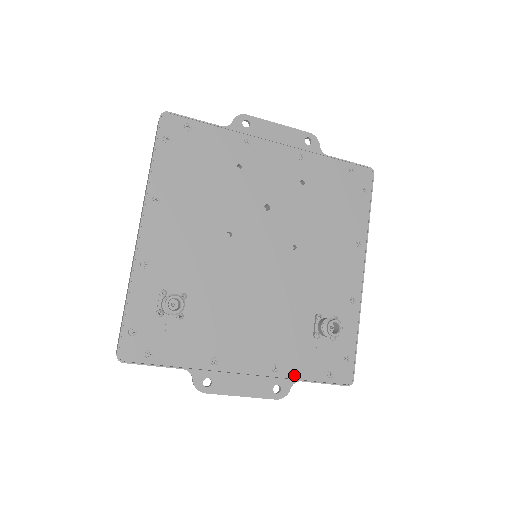
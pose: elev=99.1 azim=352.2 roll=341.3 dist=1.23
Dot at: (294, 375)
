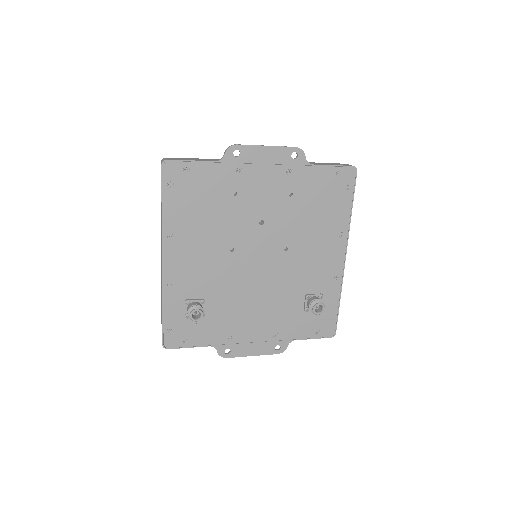
Dot at: (290, 337)
